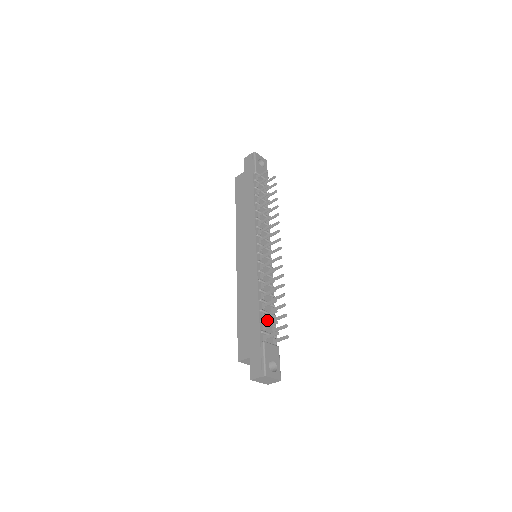
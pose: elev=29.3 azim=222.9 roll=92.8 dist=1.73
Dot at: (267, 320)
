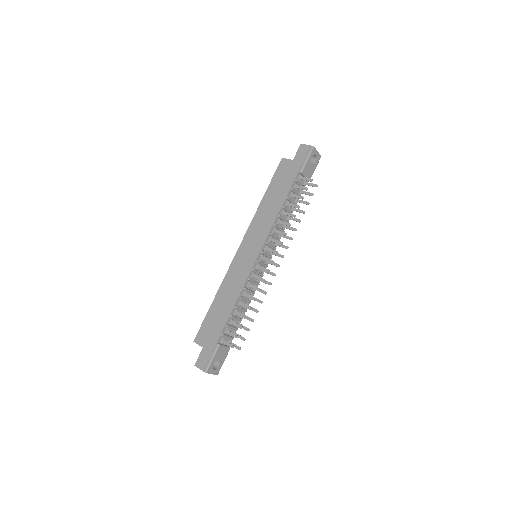
Dot at: occluded
